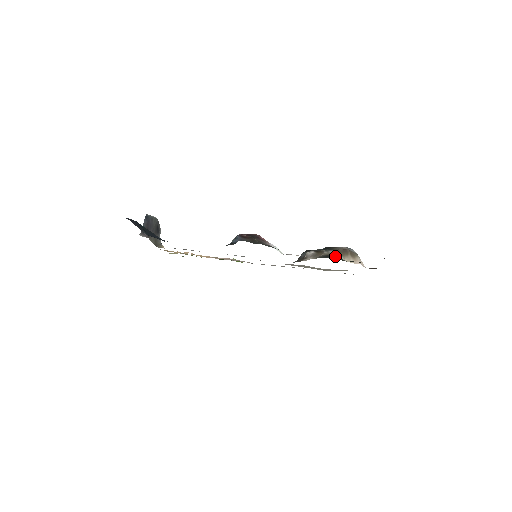
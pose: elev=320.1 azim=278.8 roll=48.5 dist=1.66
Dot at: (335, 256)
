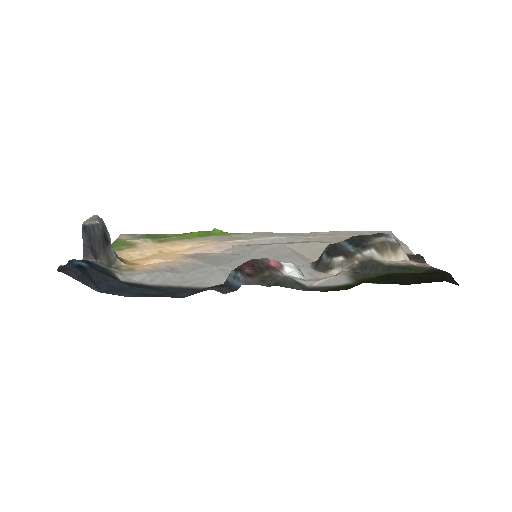
Dot at: (374, 264)
